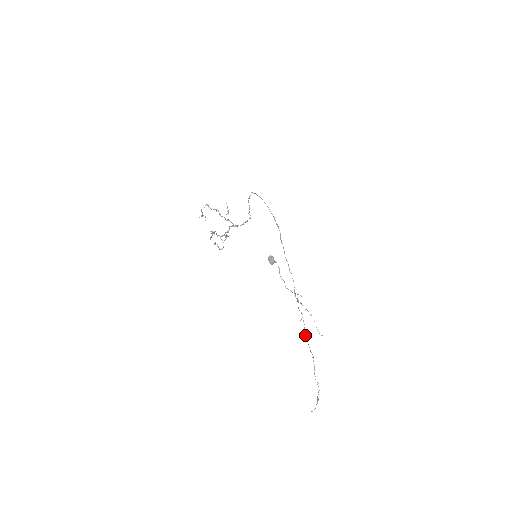
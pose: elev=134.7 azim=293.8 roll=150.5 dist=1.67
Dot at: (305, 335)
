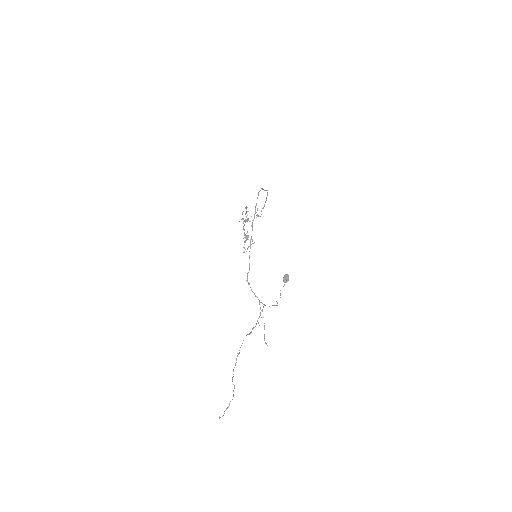
Dot at: (248, 334)
